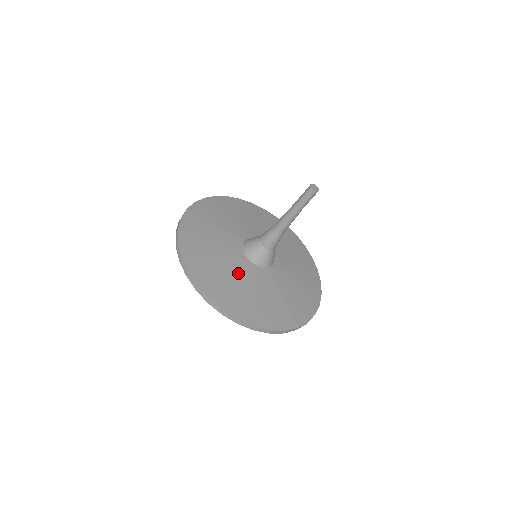
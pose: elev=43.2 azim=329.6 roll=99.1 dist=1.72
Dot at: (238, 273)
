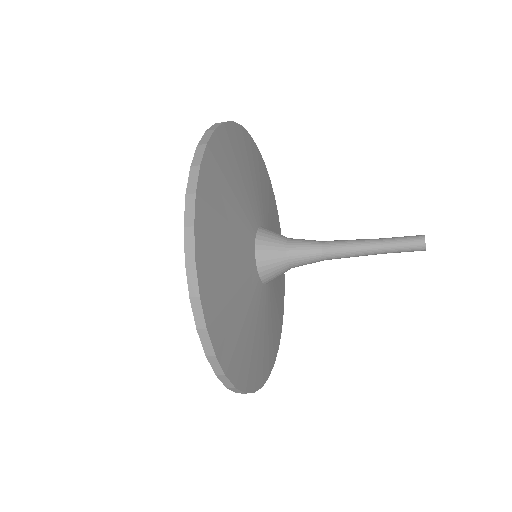
Dot at: (239, 257)
